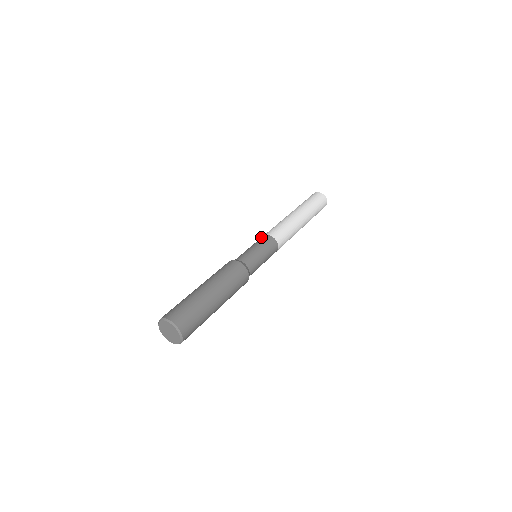
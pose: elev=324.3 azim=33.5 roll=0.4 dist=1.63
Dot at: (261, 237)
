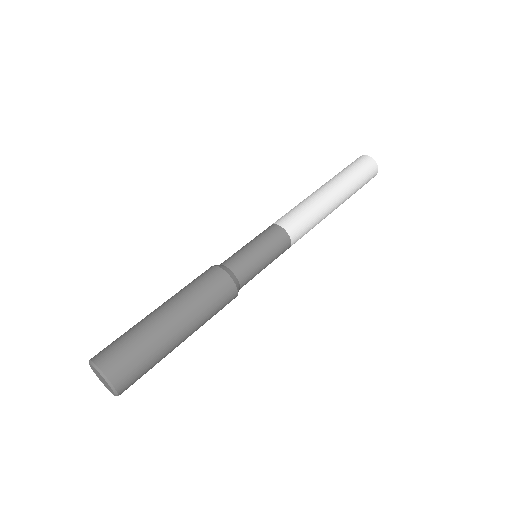
Dot at: (273, 226)
